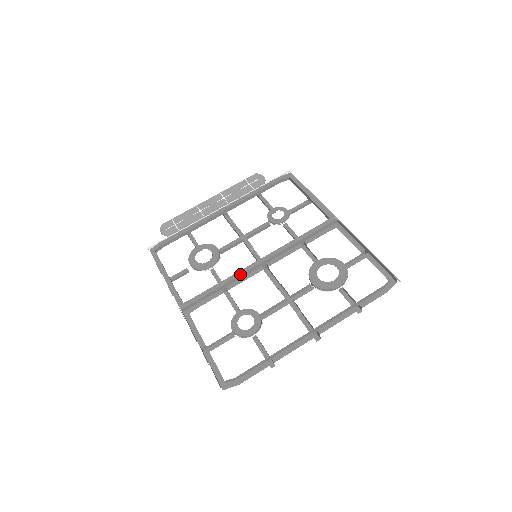
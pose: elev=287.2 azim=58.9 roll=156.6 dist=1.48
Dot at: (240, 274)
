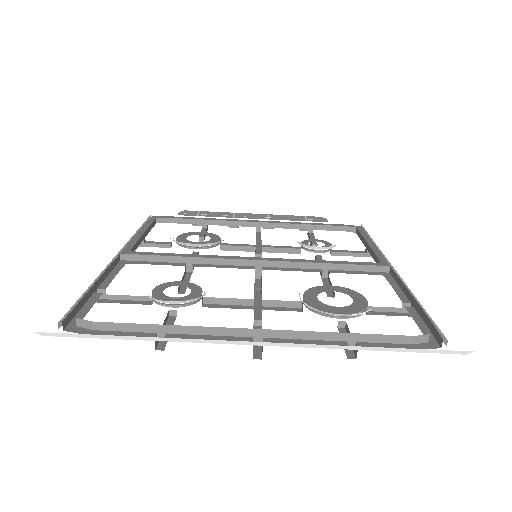
Dot at: (220, 257)
